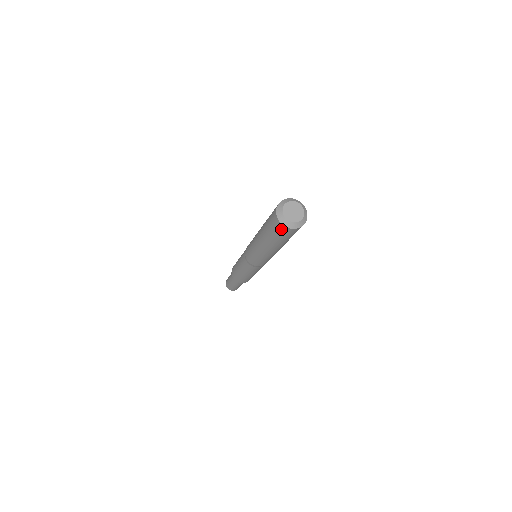
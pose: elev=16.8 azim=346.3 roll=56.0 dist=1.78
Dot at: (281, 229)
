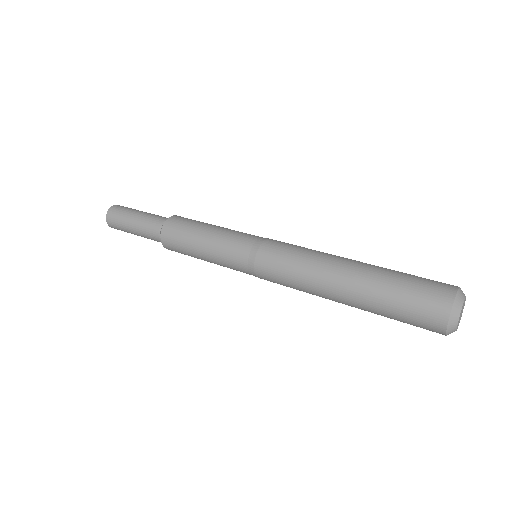
Dot at: (430, 329)
